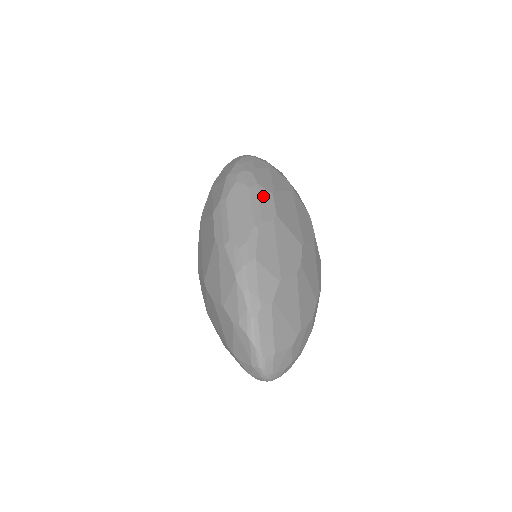
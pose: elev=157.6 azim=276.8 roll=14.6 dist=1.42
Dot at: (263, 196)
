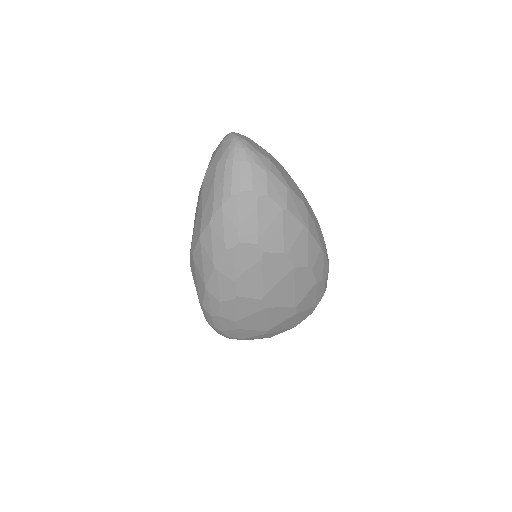
Dot at: occluded
